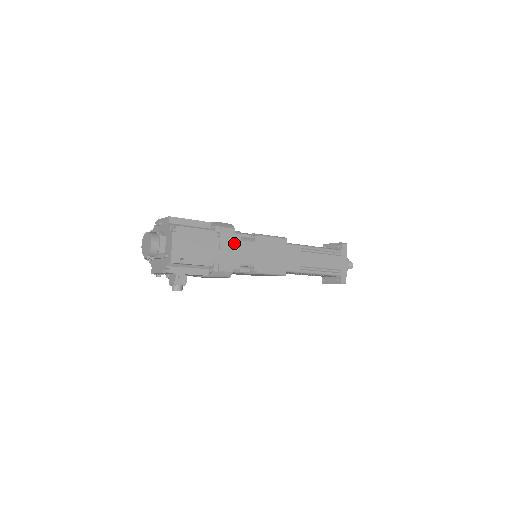
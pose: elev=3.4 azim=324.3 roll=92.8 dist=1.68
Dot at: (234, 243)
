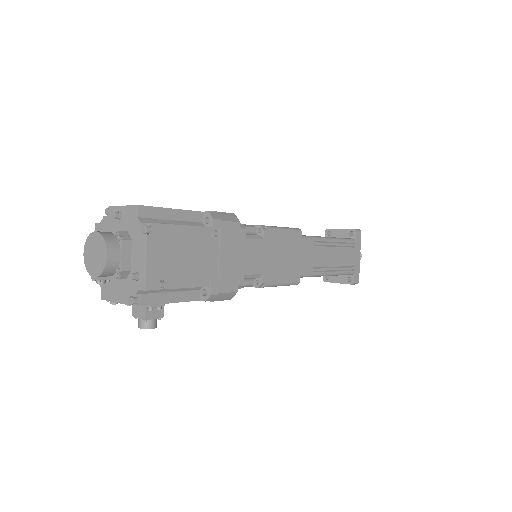
Dot at: occluded
